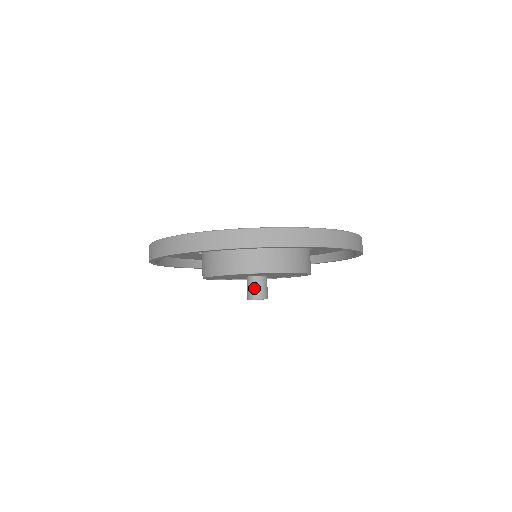
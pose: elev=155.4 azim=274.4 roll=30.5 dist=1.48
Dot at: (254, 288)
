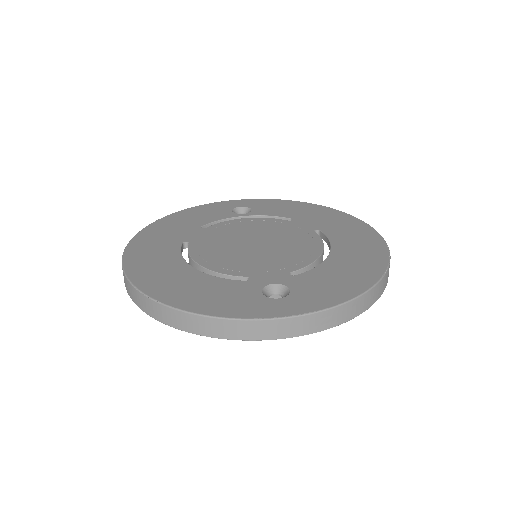
Dot at: occluded
